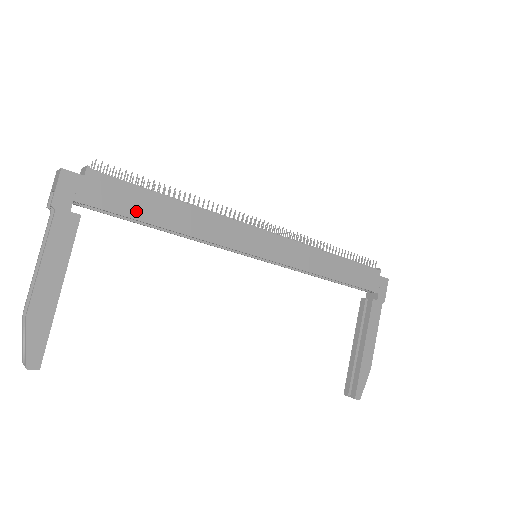
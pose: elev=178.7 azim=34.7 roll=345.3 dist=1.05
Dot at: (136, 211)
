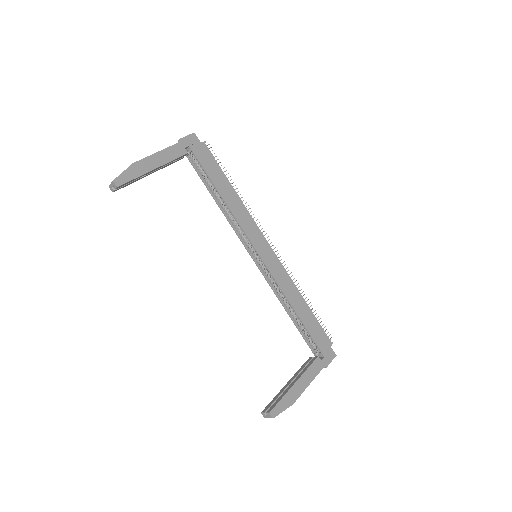
Dot at: (212, 174)
